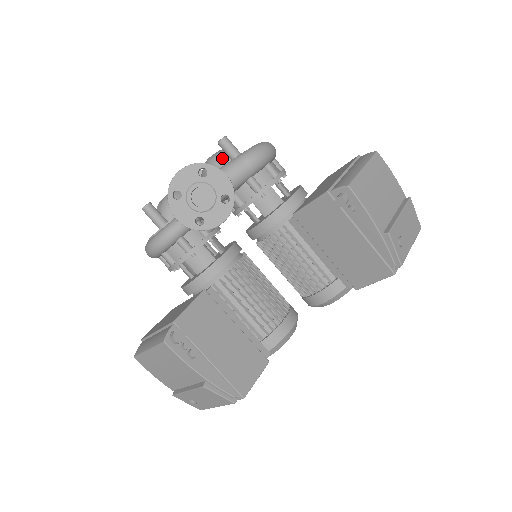
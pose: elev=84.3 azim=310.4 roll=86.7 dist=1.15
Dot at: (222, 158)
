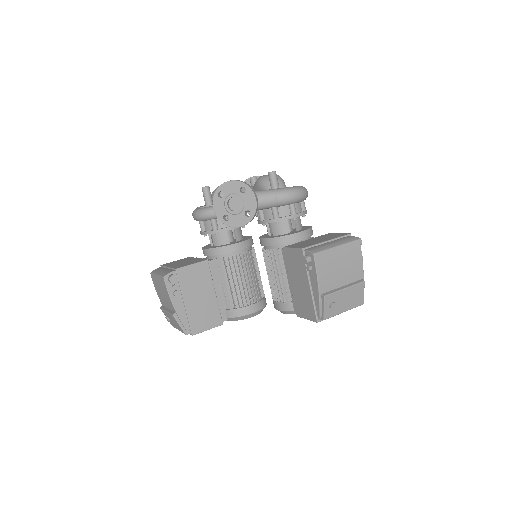
Dot at: (269, 182)
